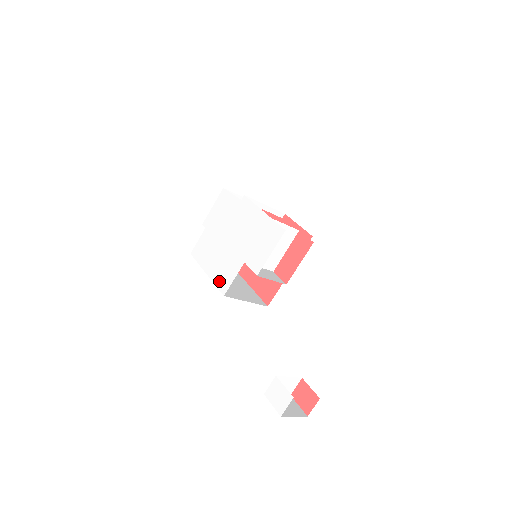
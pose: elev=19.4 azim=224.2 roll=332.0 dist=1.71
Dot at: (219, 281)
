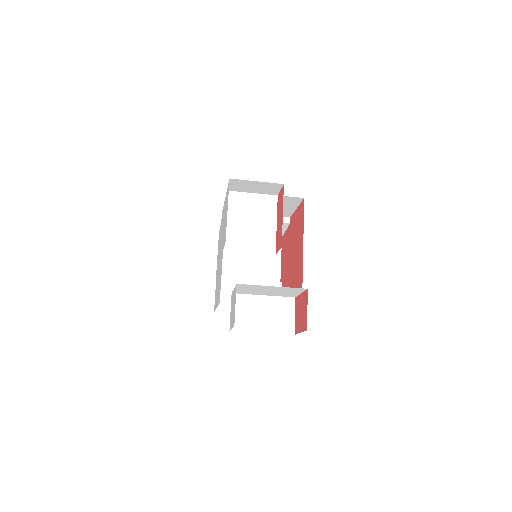
Dot at: (218, 297)
